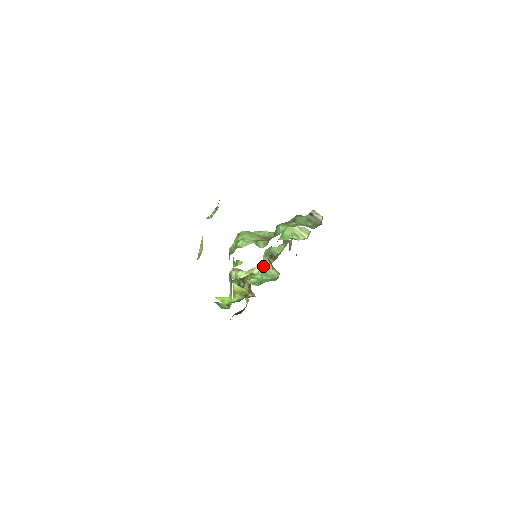
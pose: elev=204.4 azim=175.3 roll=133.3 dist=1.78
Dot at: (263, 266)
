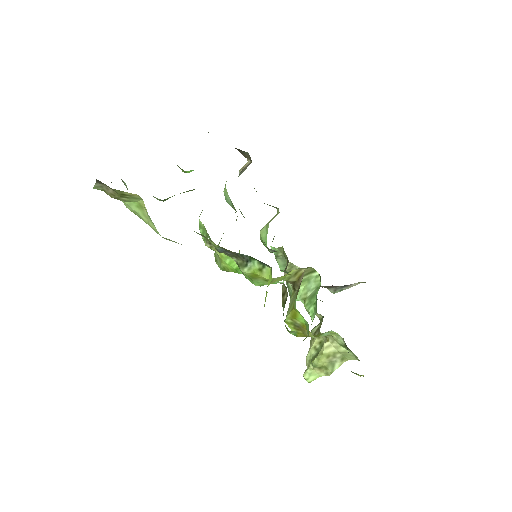
Dot at: (303, 302)
